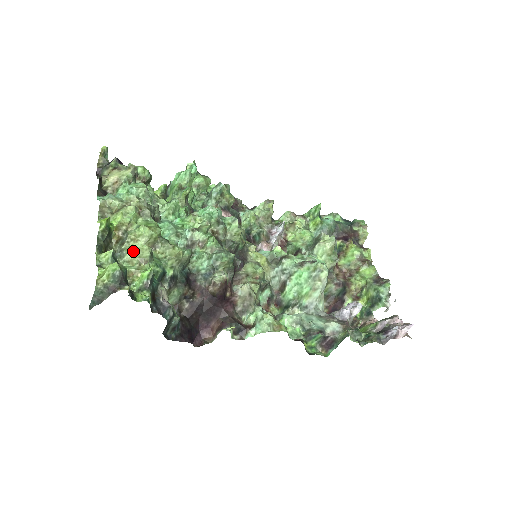
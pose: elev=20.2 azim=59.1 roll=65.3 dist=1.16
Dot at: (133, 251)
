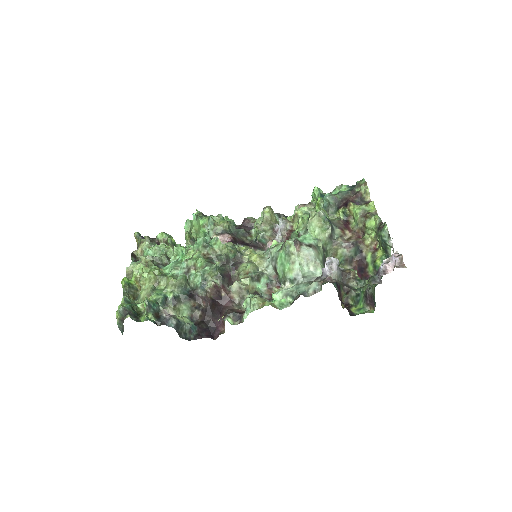
Dot at: (144, 291)
